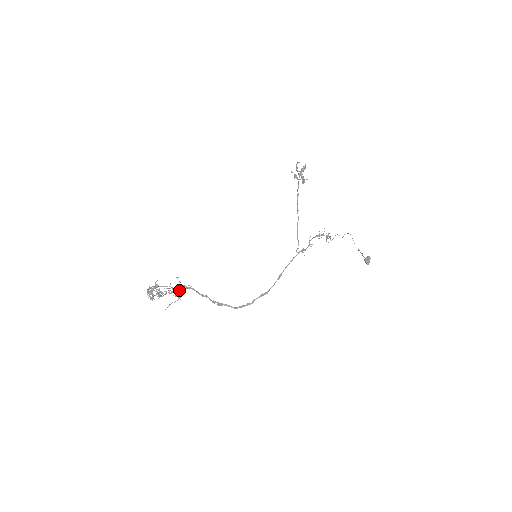
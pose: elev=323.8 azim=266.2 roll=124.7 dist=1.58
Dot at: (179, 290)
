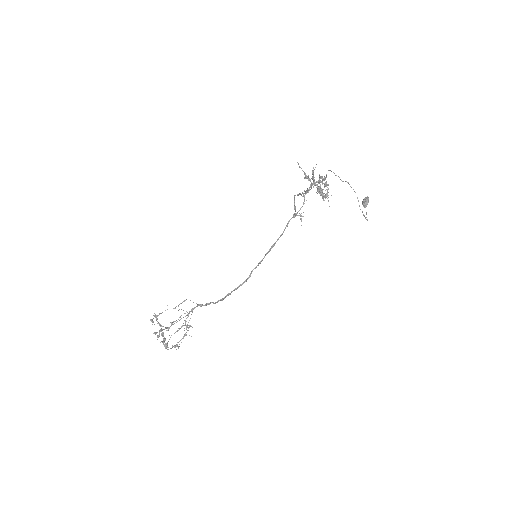
Dot at: occluded
